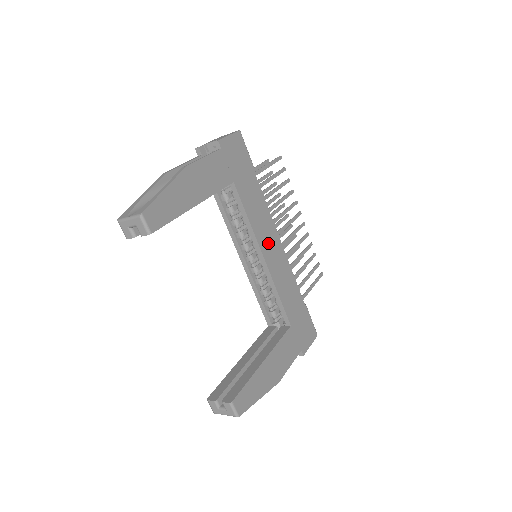
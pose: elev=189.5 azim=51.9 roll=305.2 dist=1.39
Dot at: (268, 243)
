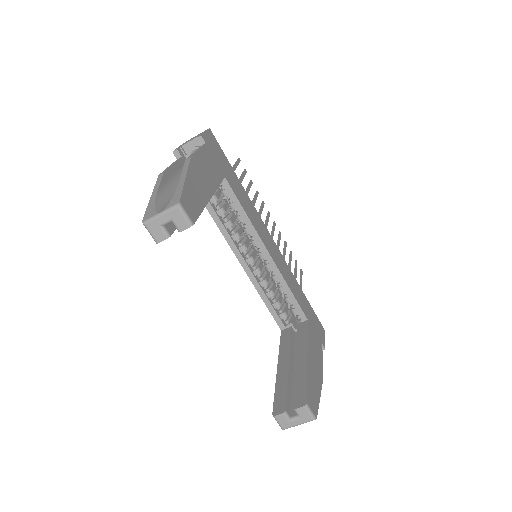
Dot at: (266, 239)
